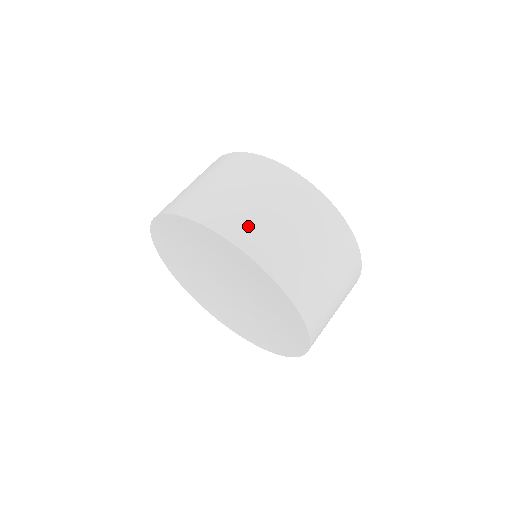
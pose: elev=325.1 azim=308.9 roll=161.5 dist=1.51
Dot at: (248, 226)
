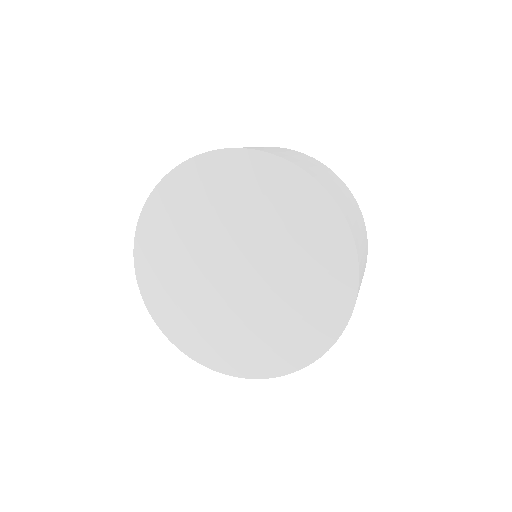
Dot at: (308, 168)
